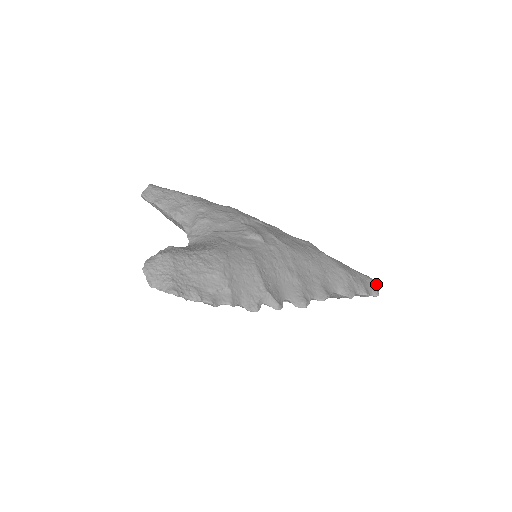
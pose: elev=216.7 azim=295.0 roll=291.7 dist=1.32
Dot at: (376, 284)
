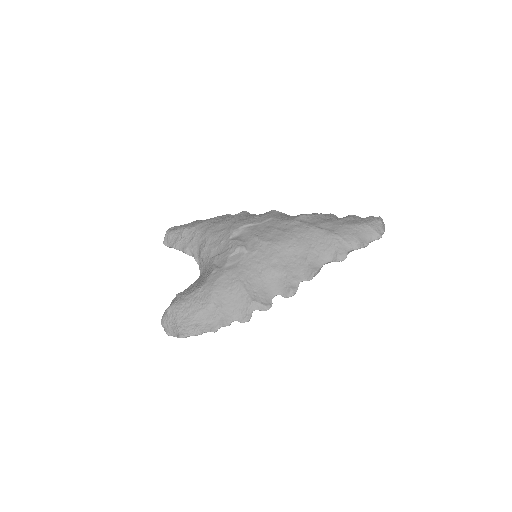
Dot at: (380, 224)
